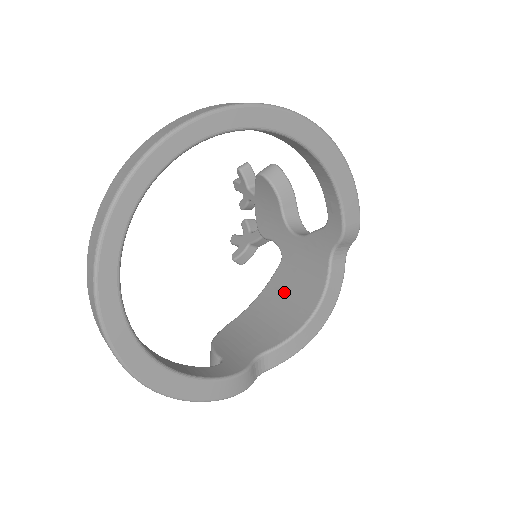
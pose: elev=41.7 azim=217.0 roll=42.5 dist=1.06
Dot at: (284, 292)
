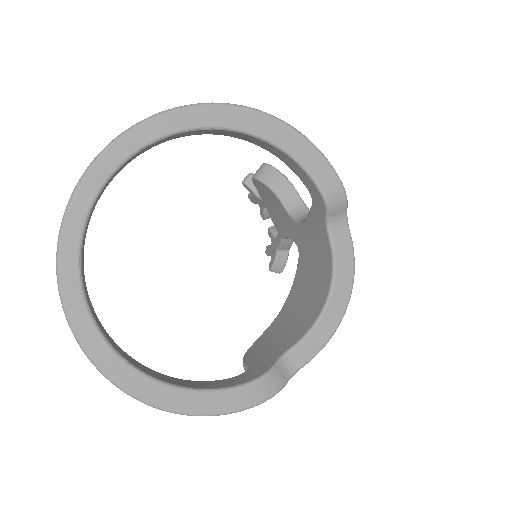
Dot at: (305, 284)
